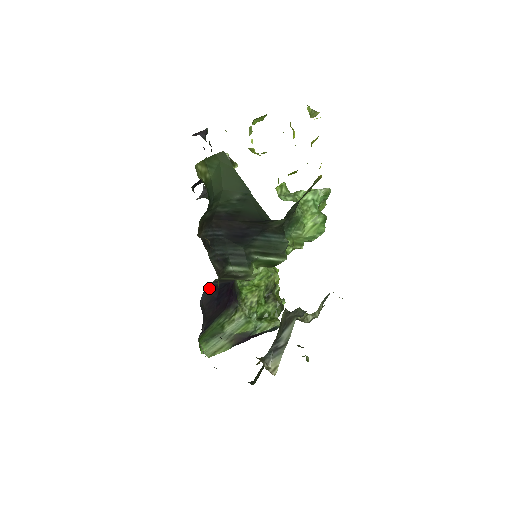
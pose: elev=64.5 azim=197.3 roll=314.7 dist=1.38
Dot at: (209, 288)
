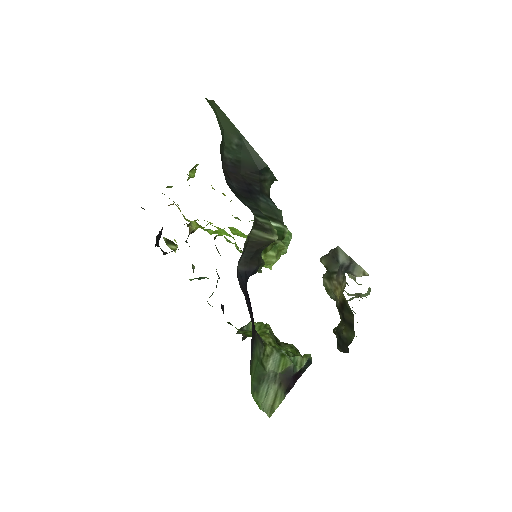
Dot at: (238, 276)
